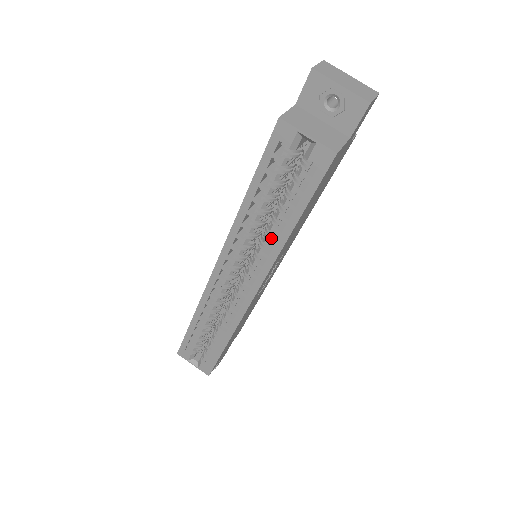
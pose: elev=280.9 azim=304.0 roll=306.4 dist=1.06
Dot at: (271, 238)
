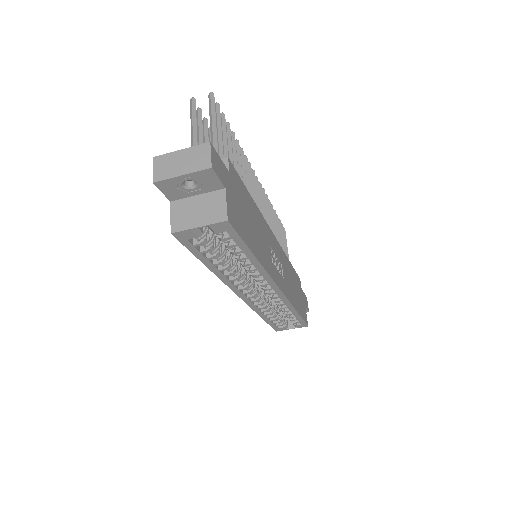
Dot at: (250, 267)
